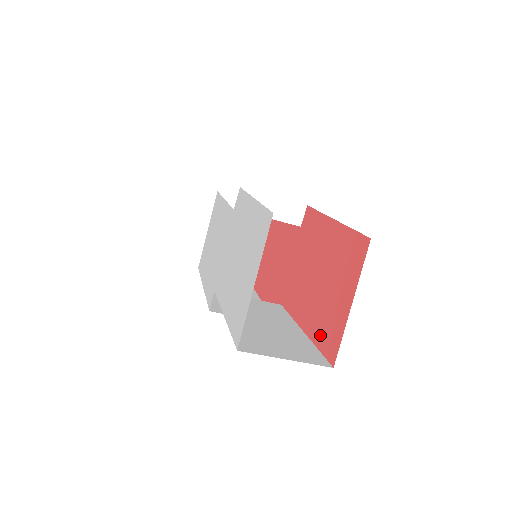
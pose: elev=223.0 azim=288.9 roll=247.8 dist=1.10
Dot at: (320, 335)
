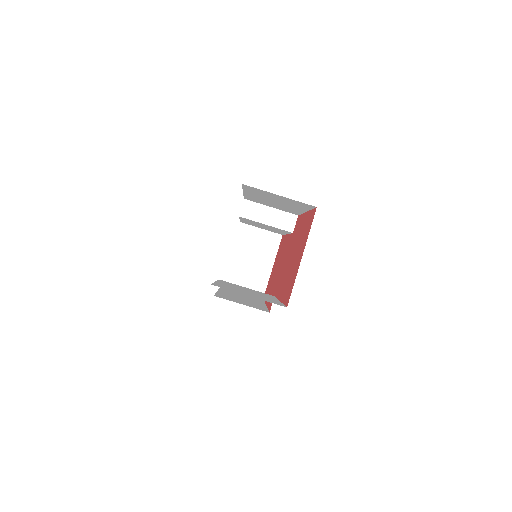
Dot at: (286, 294)
